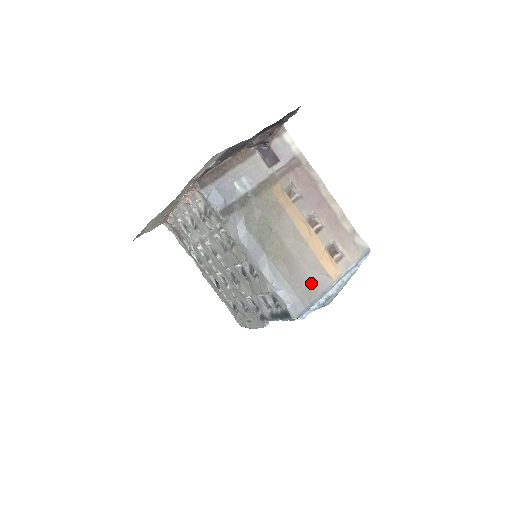
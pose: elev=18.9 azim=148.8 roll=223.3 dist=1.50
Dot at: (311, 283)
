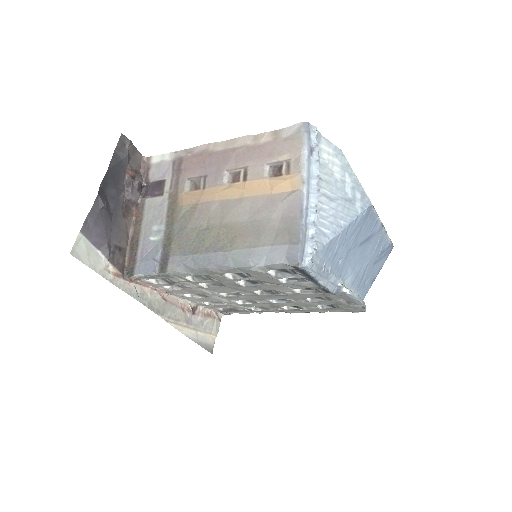
Dot at: (283, 219)
